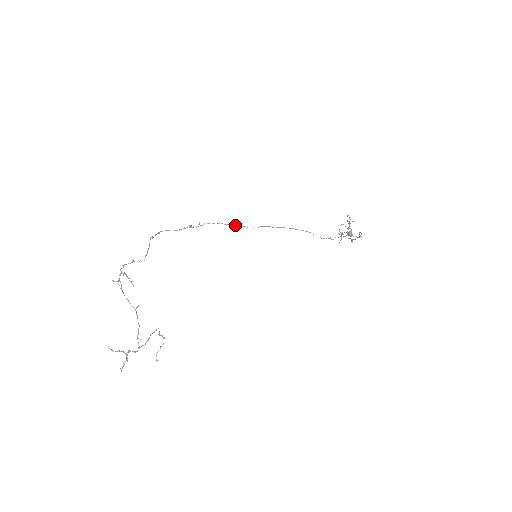
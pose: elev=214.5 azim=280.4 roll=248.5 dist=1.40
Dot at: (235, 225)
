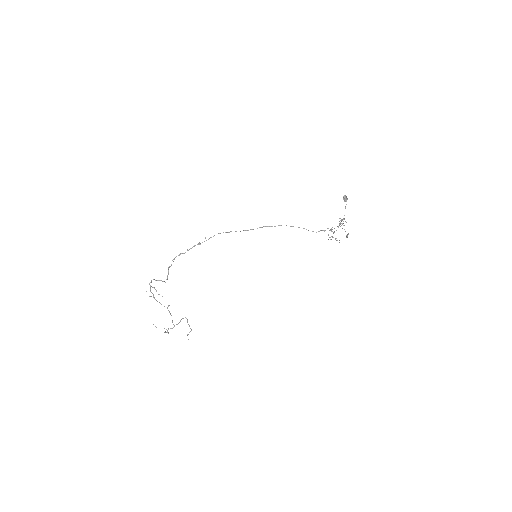
Dot at: occluded
